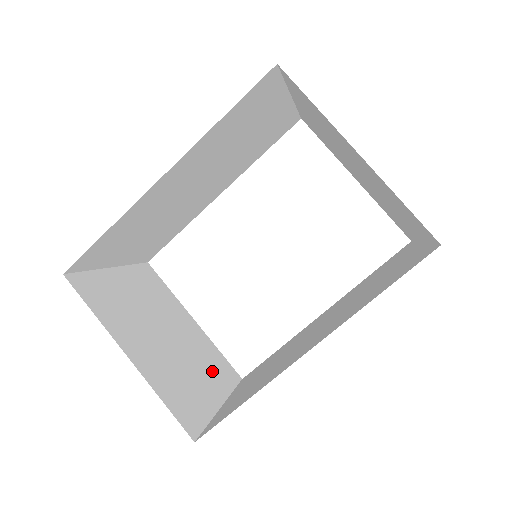
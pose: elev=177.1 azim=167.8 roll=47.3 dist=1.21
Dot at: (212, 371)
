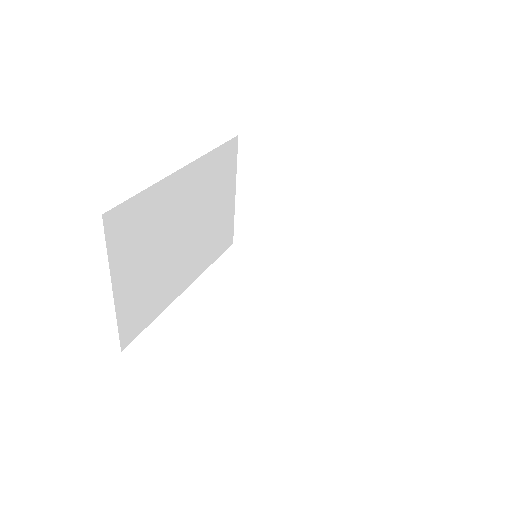
Dot at: occluded
